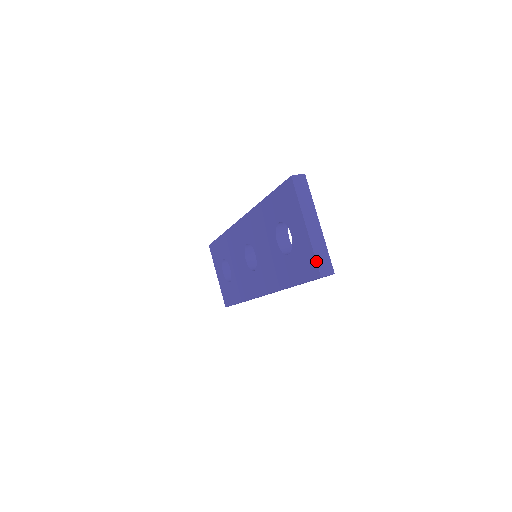
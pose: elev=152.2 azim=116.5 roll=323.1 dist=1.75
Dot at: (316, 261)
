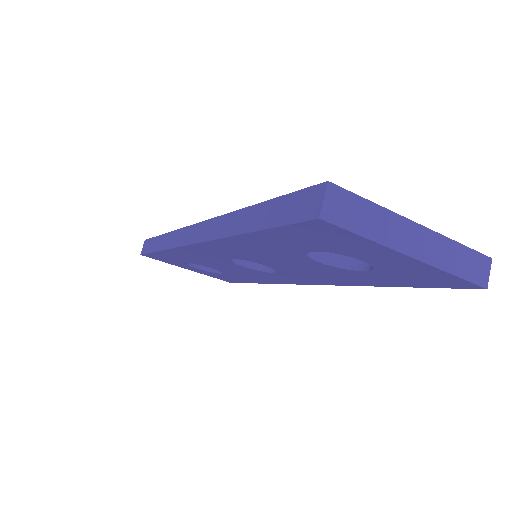
Dot at: (465, 280)
